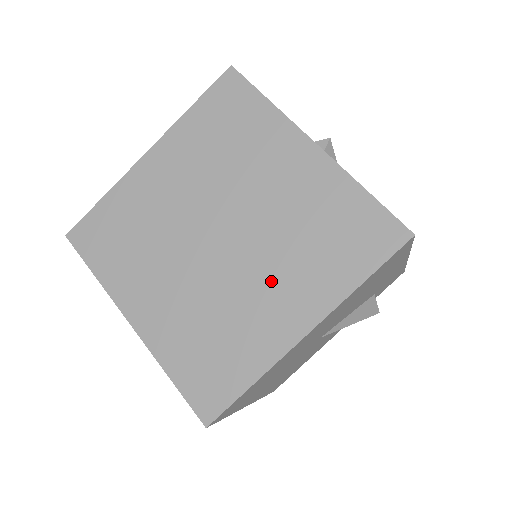
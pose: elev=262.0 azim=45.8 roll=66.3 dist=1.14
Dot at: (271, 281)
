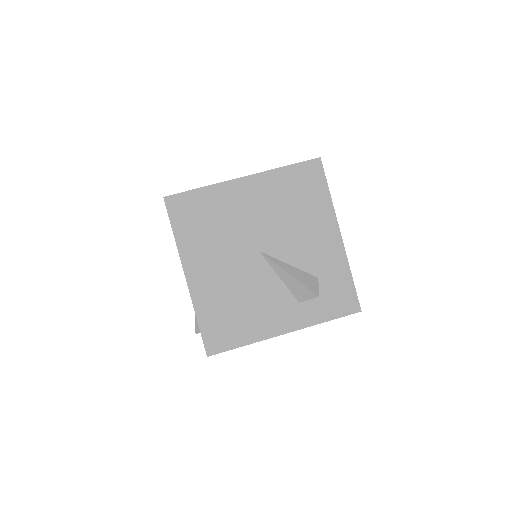
Dot at: occluded
